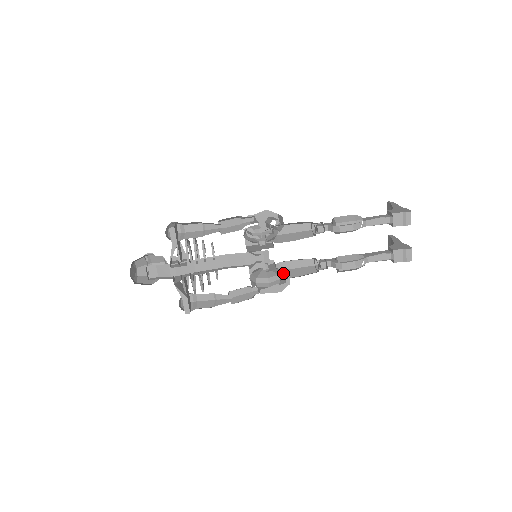
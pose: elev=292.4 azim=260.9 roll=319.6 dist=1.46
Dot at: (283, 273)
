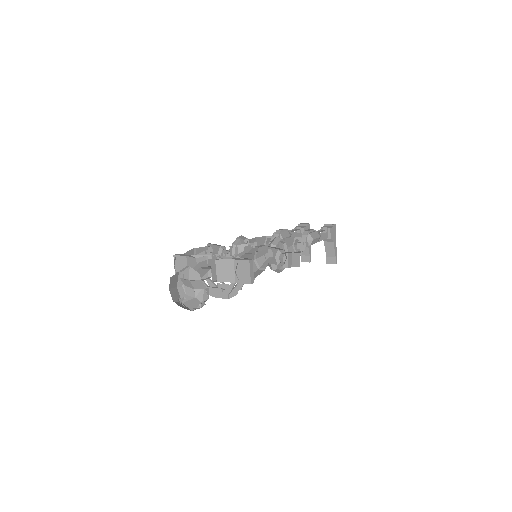
Dot at: occluded
